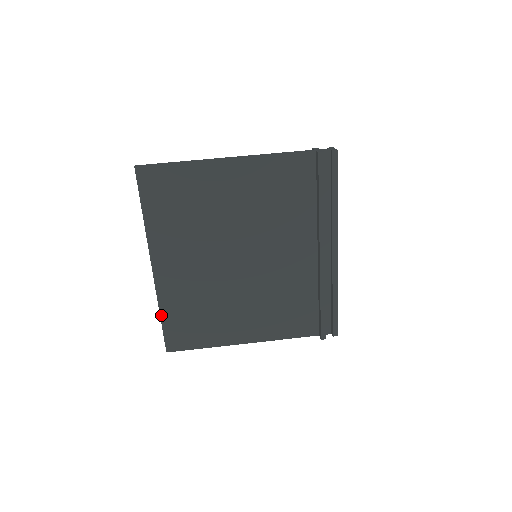
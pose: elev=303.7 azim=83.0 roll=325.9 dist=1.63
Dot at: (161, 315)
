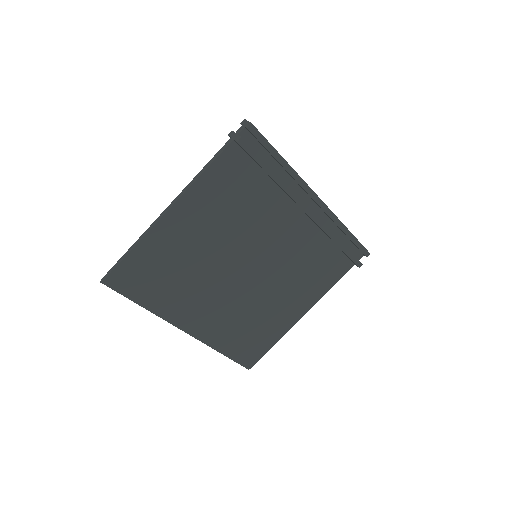
Dot at: (222, 353)
